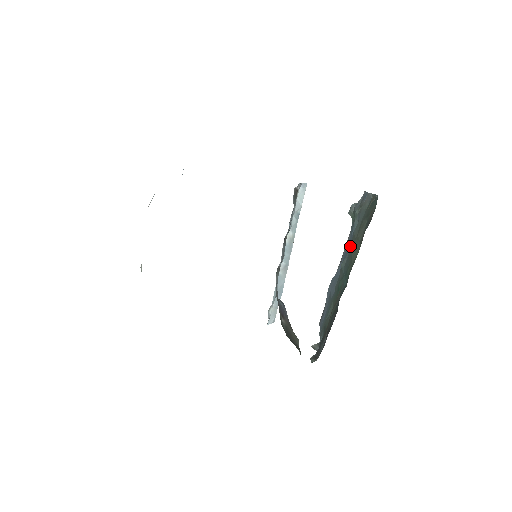
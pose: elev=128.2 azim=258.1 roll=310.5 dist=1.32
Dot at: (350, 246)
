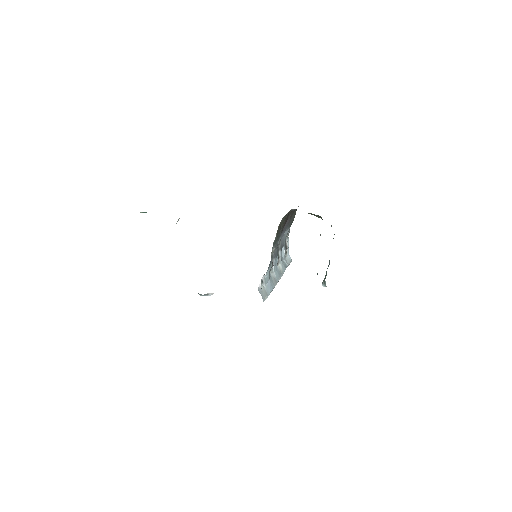
Dot at: occluded
